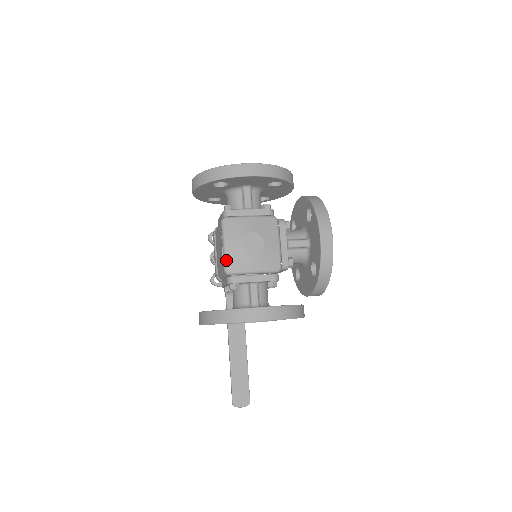
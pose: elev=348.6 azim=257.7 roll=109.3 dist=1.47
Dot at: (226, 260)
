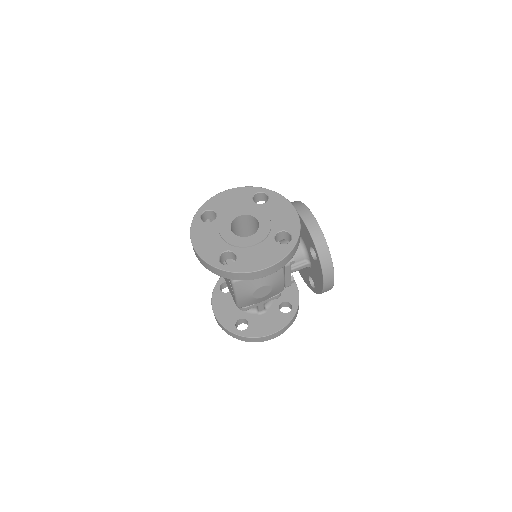
Dot at: (238, 304)
